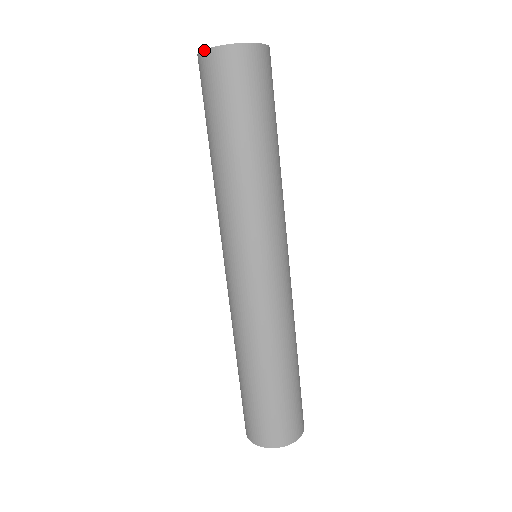
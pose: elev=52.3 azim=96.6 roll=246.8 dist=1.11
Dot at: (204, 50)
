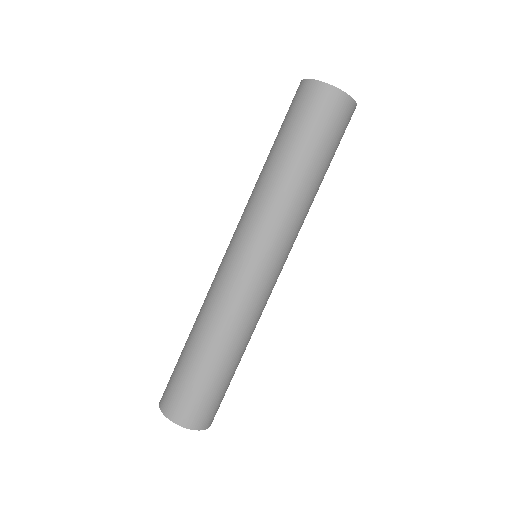
Dot at: (328, 84)
